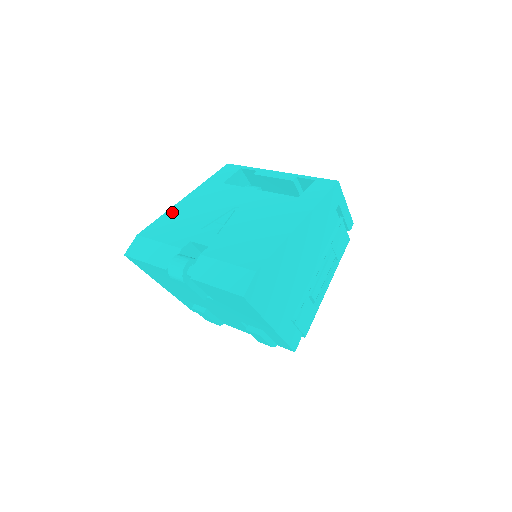
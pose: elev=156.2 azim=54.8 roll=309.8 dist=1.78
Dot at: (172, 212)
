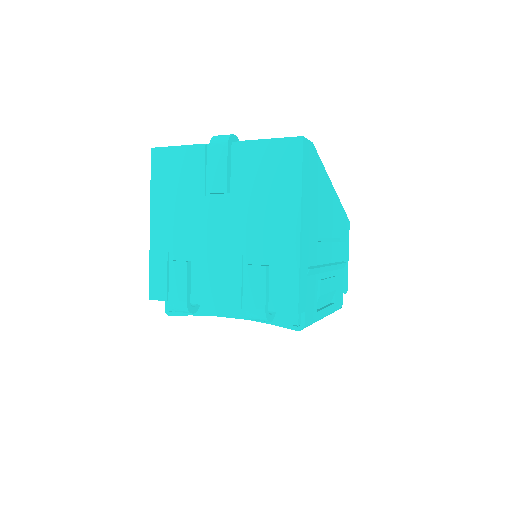
Dot at: occluded
